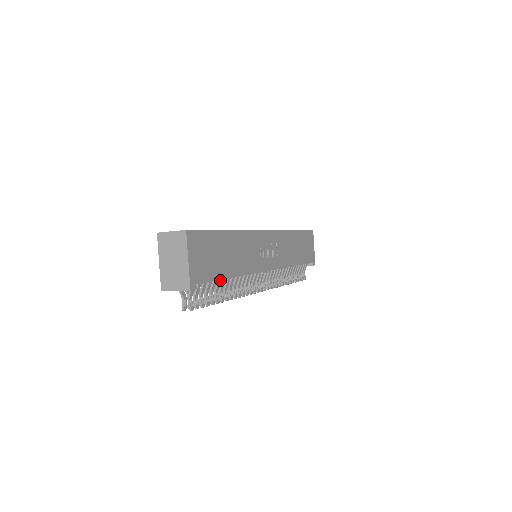
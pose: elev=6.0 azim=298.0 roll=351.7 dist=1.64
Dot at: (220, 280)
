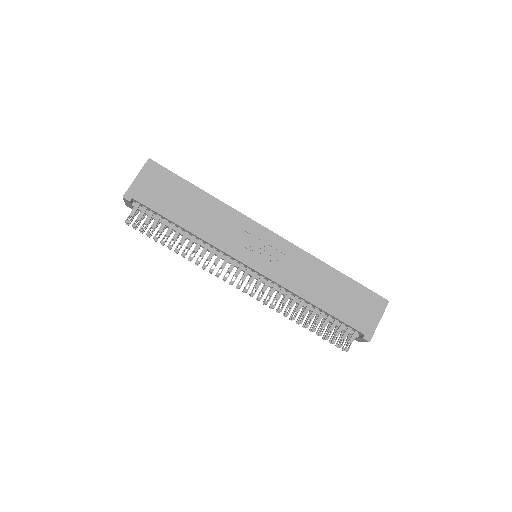
Dot at: (173, 225)
